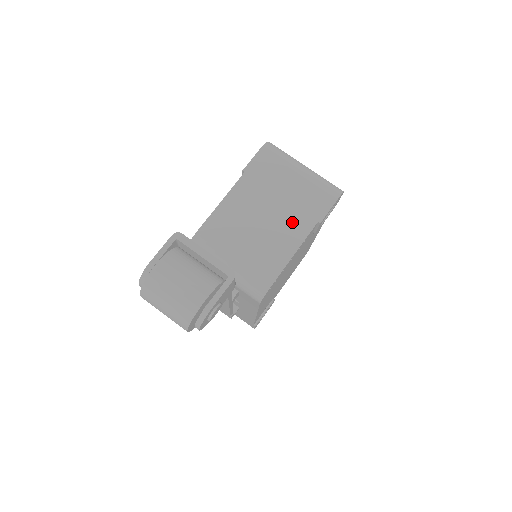
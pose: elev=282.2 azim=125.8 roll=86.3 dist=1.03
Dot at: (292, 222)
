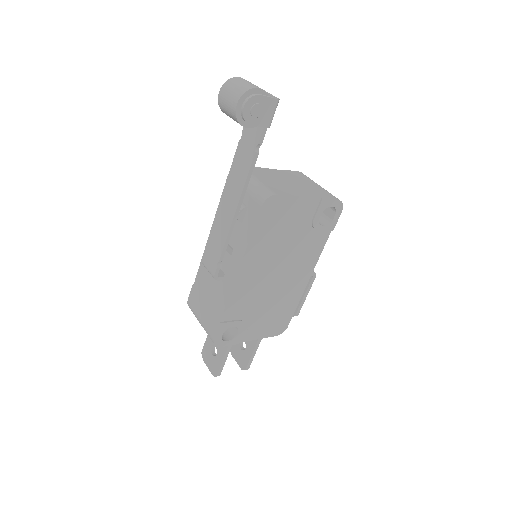
Dot at: (304, 190)
